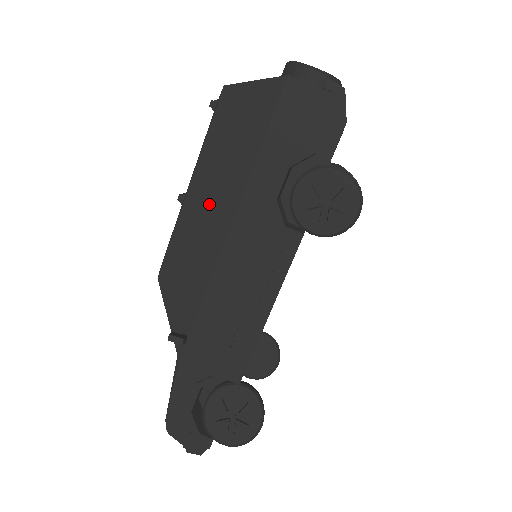
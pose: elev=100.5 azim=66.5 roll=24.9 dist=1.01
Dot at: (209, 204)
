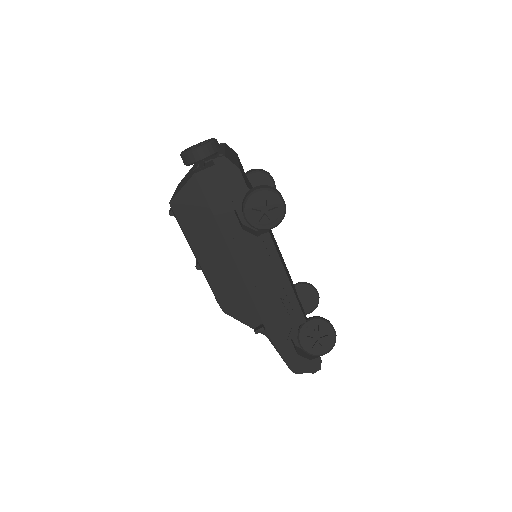
Dot at: (214, 259)
